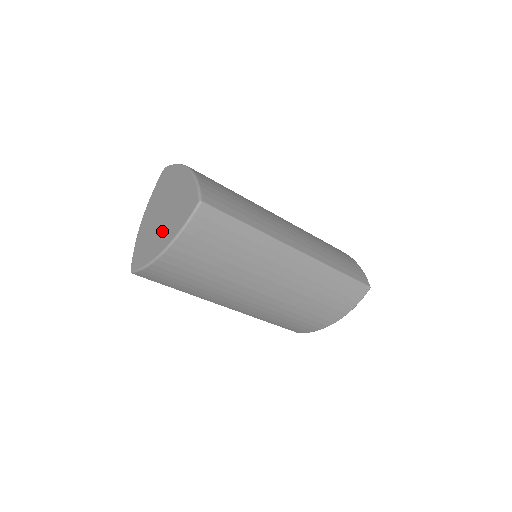
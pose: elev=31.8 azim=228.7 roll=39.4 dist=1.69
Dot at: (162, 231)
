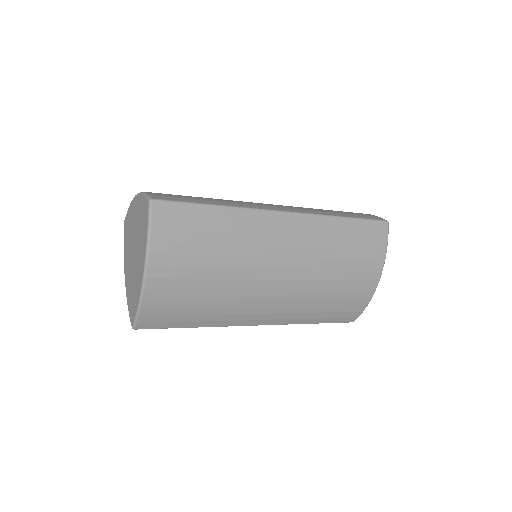
Dot at: (137, 262)
